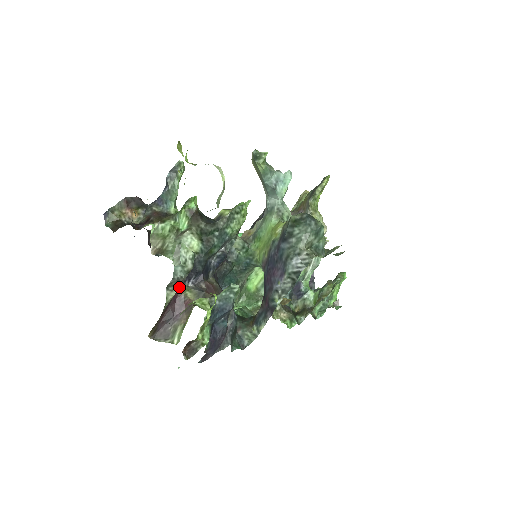
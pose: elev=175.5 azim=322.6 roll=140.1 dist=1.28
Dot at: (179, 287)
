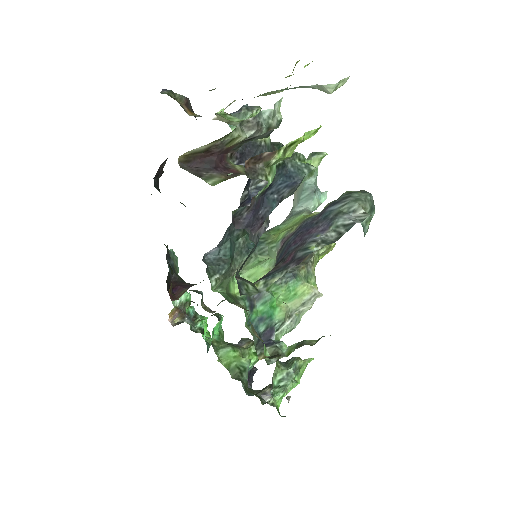
Dot at: (249, 136)
